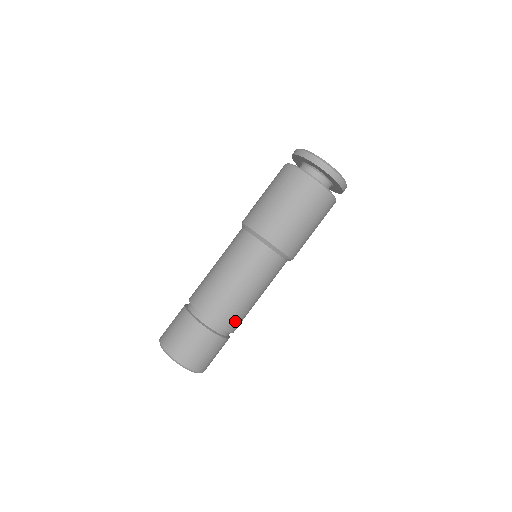
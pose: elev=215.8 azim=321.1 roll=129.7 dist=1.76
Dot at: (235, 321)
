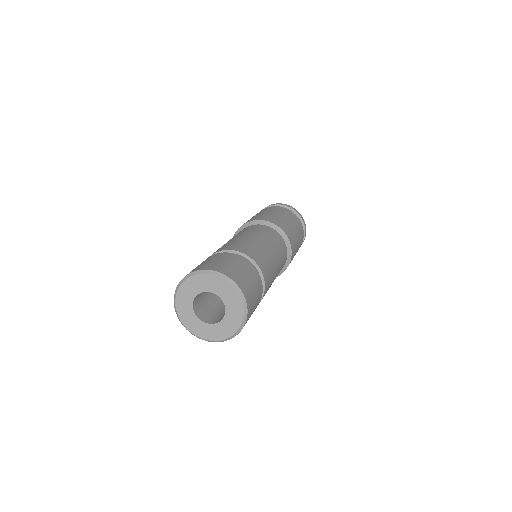
Dot at: (264, 265)
